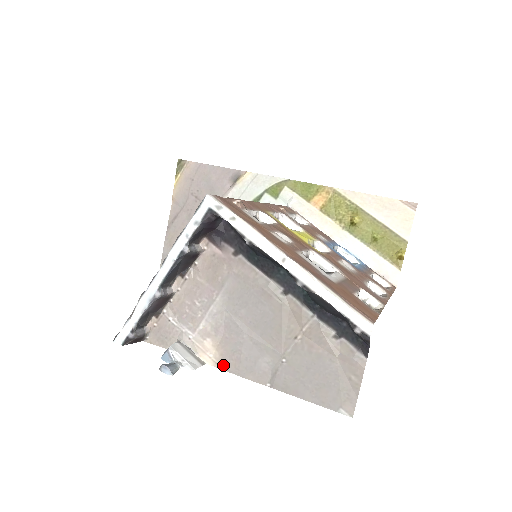
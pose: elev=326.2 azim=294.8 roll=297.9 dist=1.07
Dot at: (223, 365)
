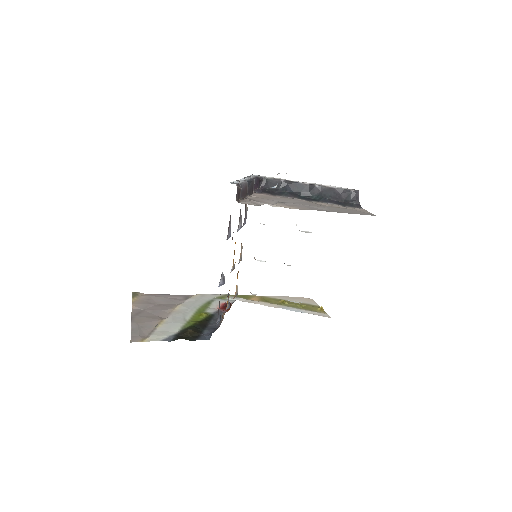
Dot at: (299, 209)
